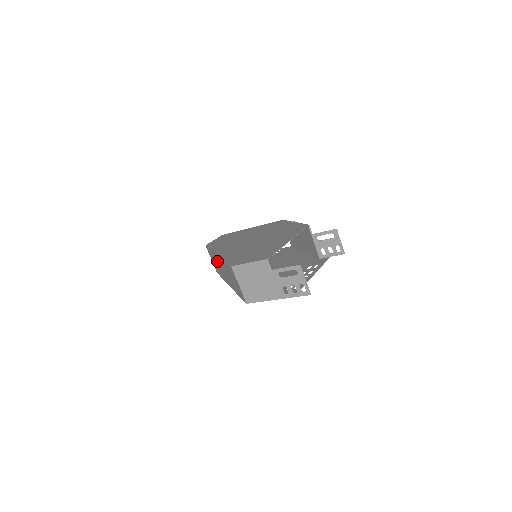
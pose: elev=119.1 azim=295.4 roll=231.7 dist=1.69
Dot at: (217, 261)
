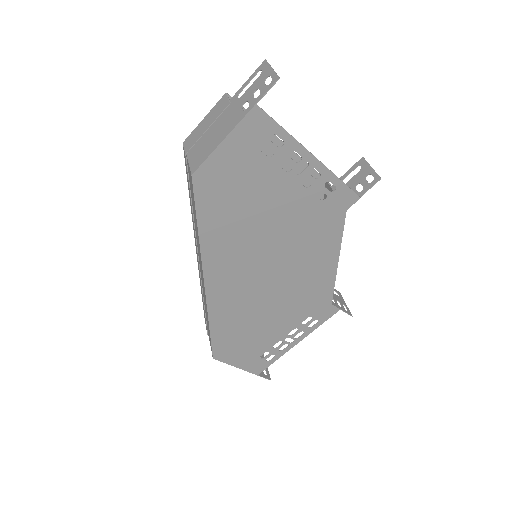
Dot at: occluded
